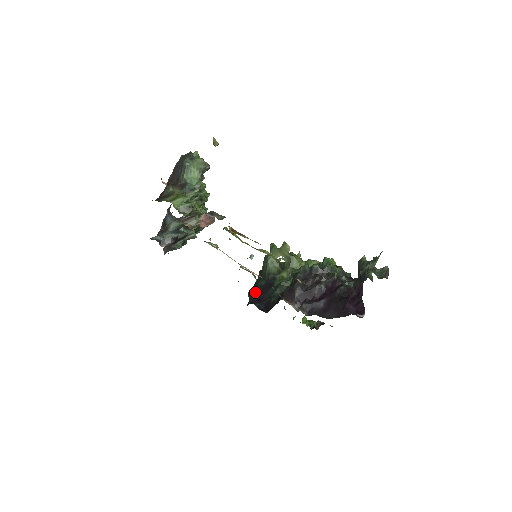
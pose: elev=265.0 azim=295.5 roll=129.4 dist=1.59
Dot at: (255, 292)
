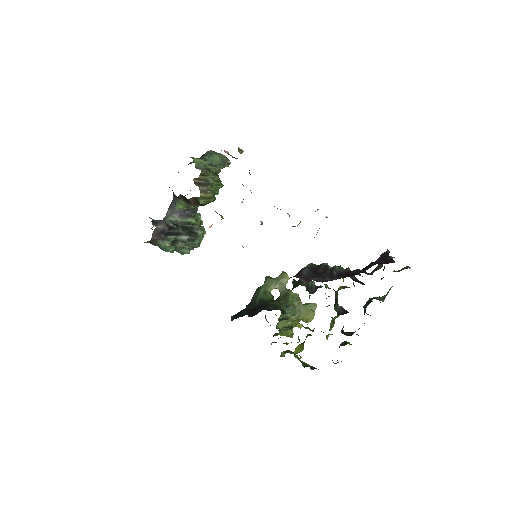
Dot at: (241, 313)
